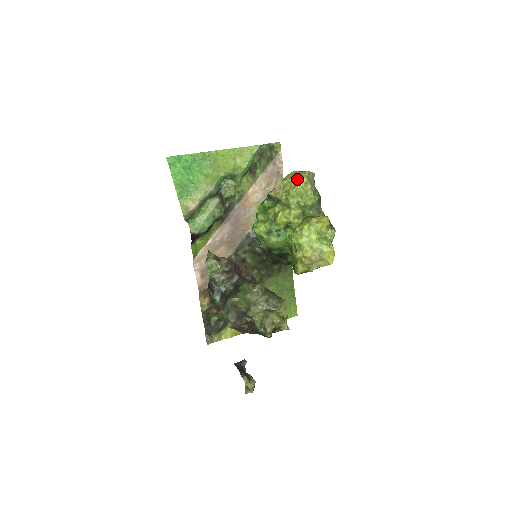
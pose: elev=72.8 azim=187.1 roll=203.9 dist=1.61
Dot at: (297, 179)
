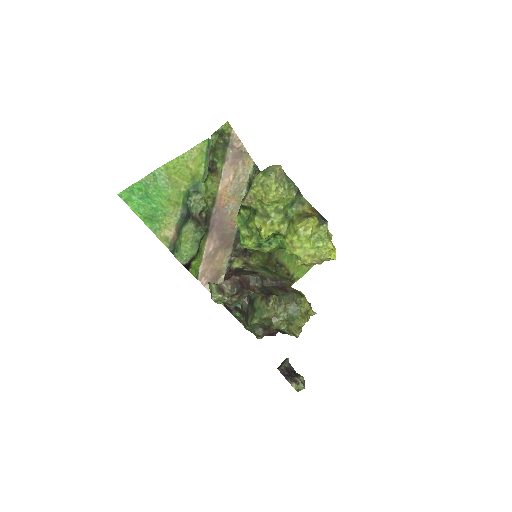
Dot at: (265, 188)
